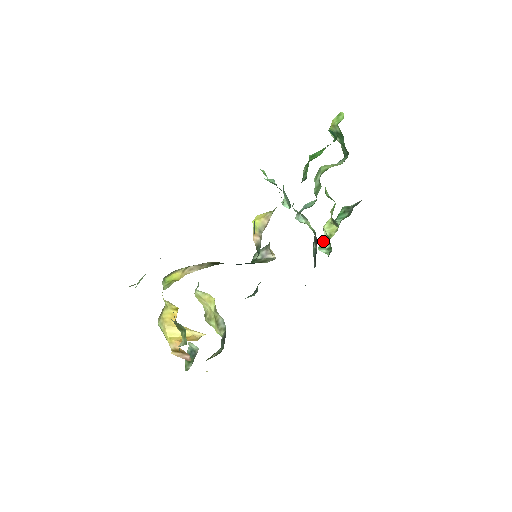
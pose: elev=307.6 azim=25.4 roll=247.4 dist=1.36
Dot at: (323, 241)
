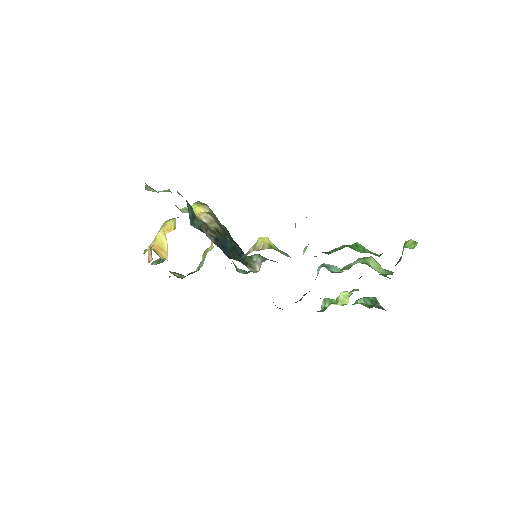
Dot at: (334, 299)
